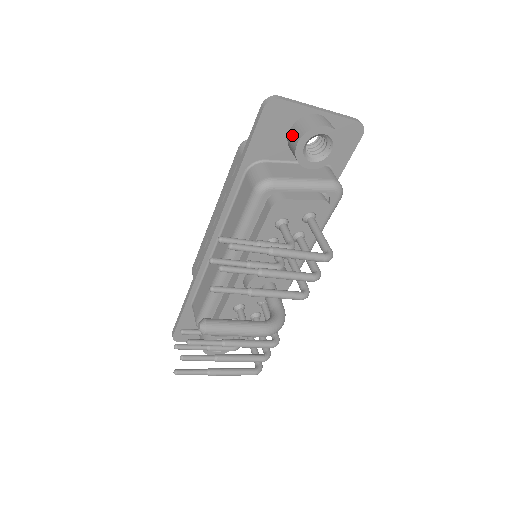
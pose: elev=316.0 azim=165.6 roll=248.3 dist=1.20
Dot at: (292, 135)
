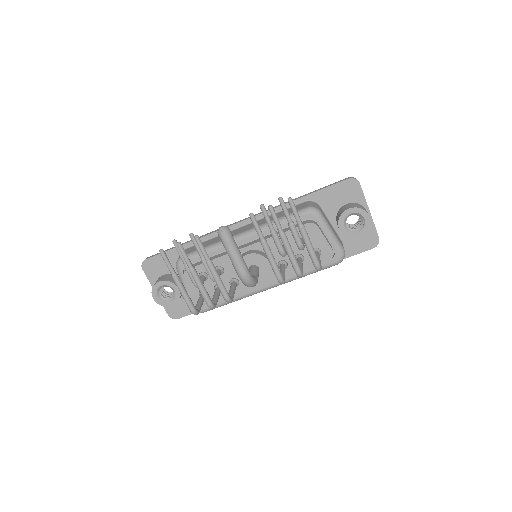
Dot at: (348, 205)
